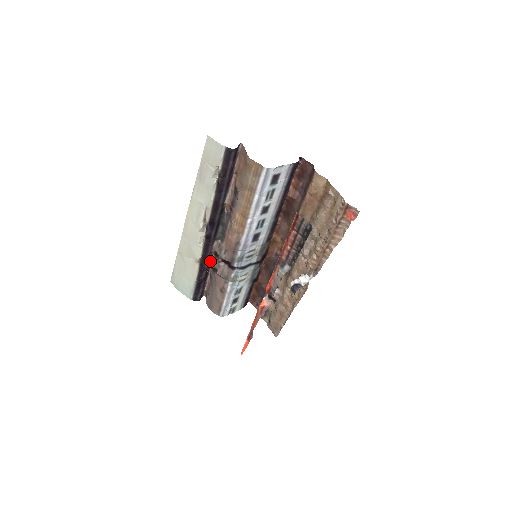
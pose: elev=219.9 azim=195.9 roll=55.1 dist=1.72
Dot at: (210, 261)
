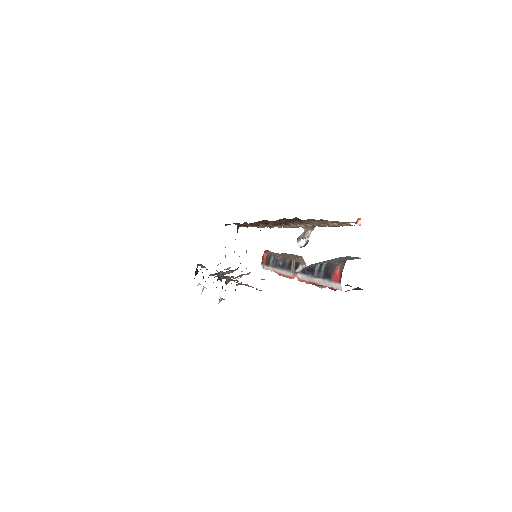
Dot at: occluded
